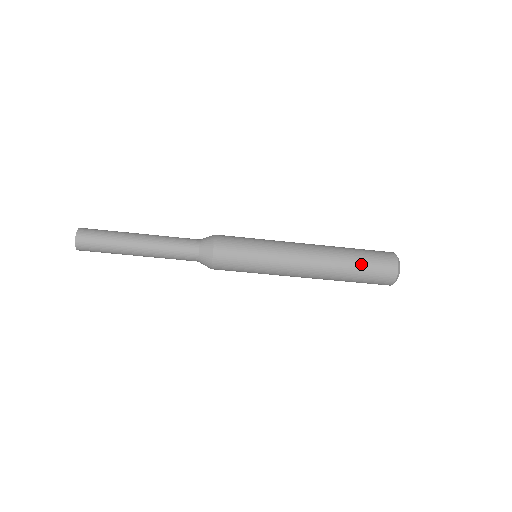
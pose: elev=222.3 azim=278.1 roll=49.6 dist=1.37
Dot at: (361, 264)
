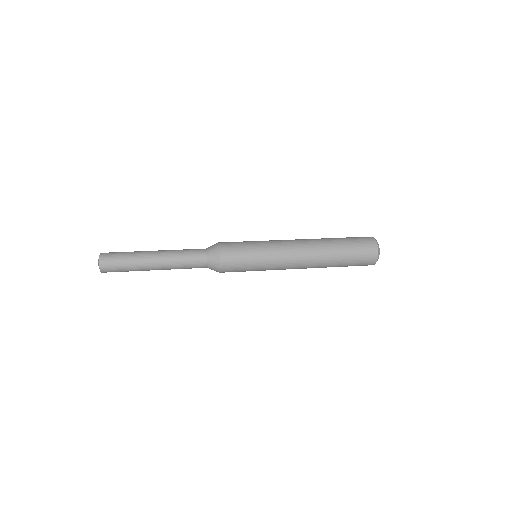
Dot at: (343, 266)
